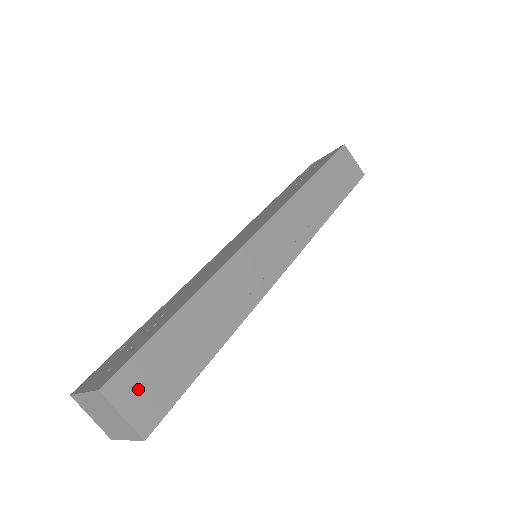
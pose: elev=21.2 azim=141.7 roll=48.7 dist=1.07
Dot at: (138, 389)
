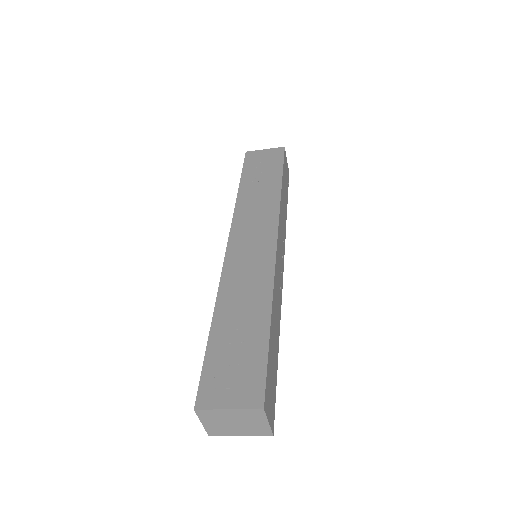
Dot at: (269, 399)
